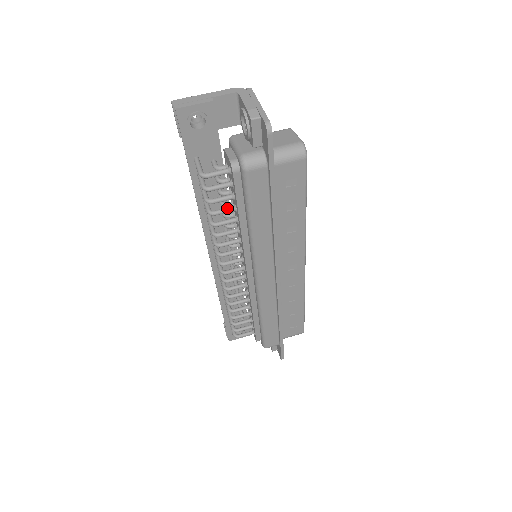
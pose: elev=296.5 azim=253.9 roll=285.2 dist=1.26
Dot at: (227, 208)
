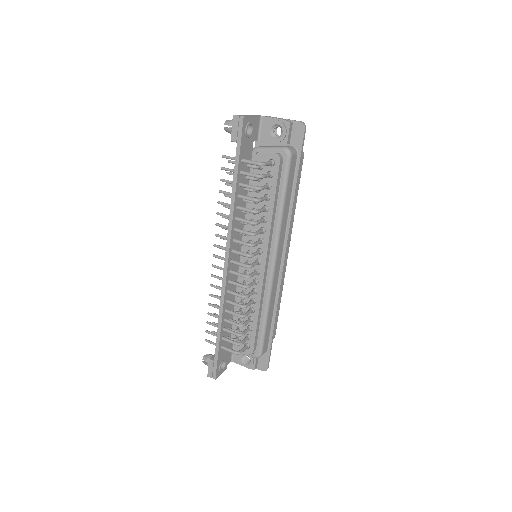
Dot at: (264, 197)
